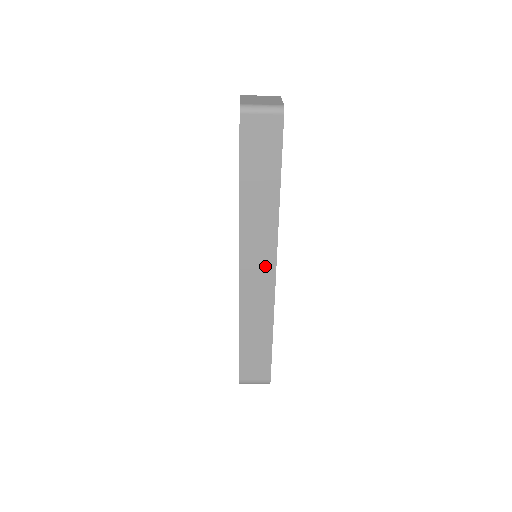
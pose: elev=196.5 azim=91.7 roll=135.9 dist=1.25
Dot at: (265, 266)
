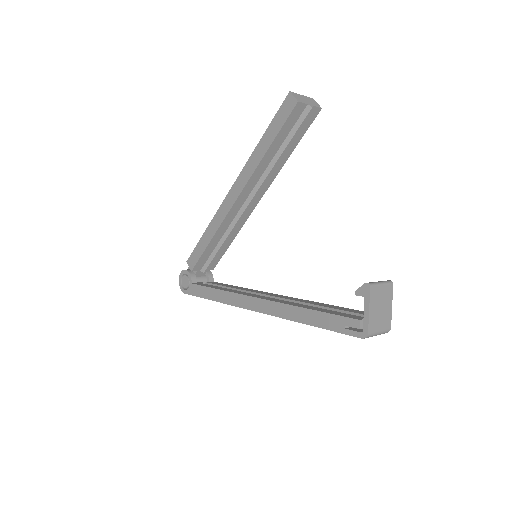
Dot at: occluded
